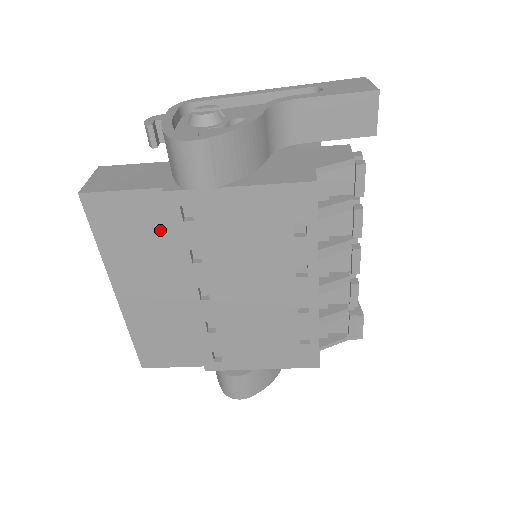
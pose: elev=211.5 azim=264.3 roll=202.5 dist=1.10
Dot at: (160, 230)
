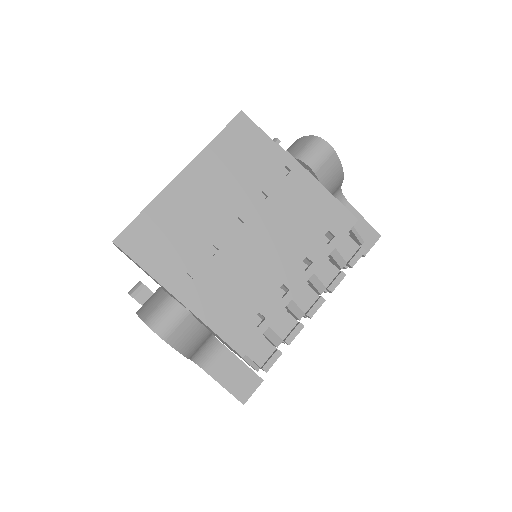
Dot at: (256, 168)
